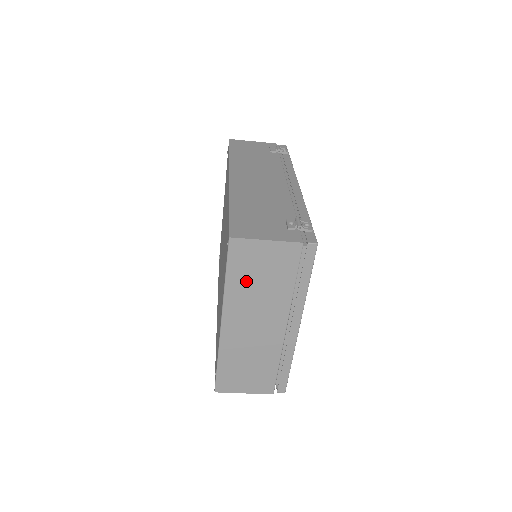
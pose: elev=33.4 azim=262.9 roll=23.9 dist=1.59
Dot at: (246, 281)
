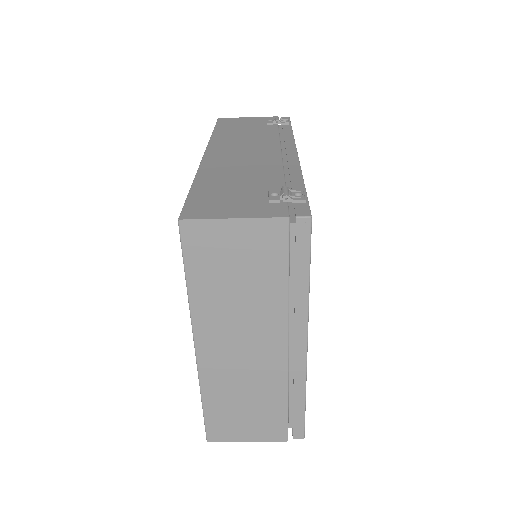
Dot at: (216, 283)
